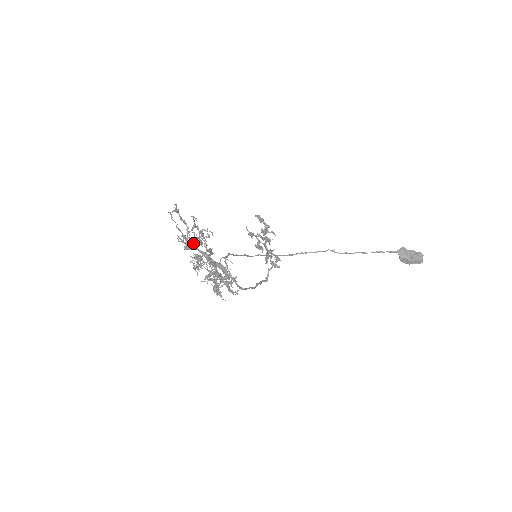
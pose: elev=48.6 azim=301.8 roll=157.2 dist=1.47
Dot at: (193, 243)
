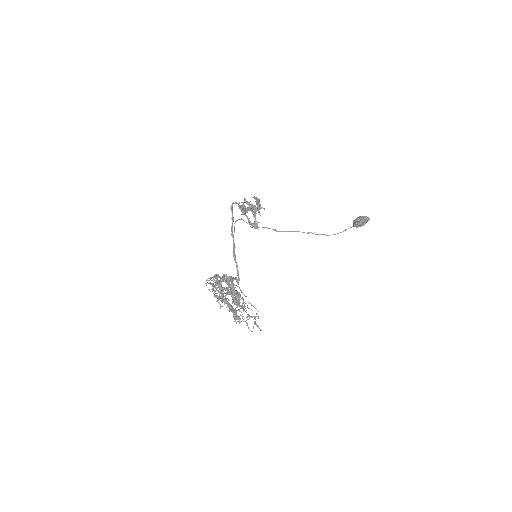
Dot at: (222, 290)
